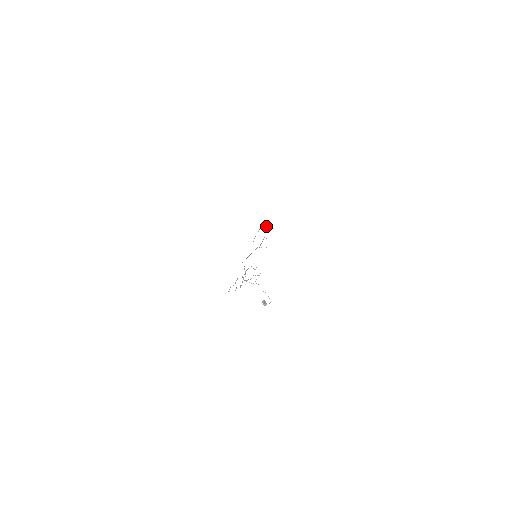
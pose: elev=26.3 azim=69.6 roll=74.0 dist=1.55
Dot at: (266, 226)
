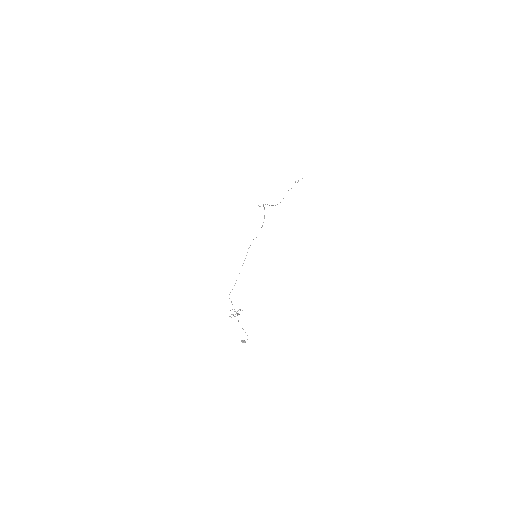
Dot at: occluded
